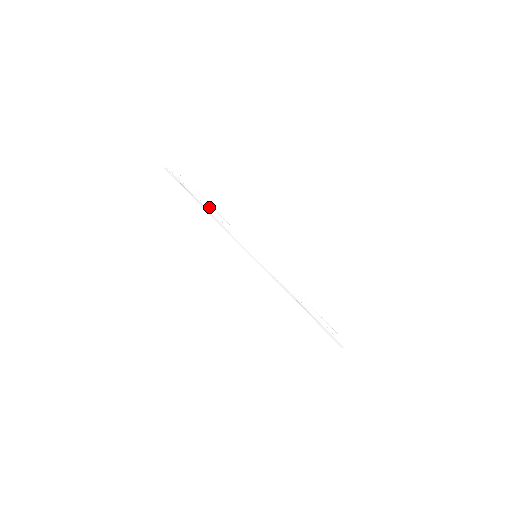
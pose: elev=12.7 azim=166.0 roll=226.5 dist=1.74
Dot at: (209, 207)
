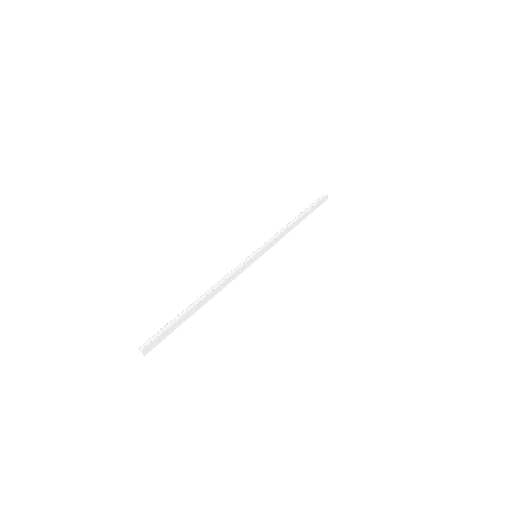
Dot at: (204, 302)
